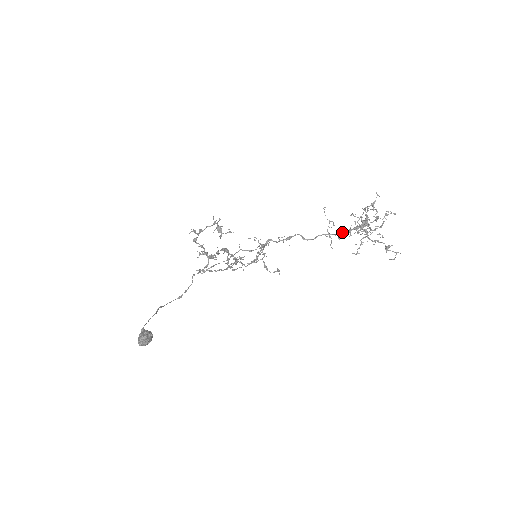
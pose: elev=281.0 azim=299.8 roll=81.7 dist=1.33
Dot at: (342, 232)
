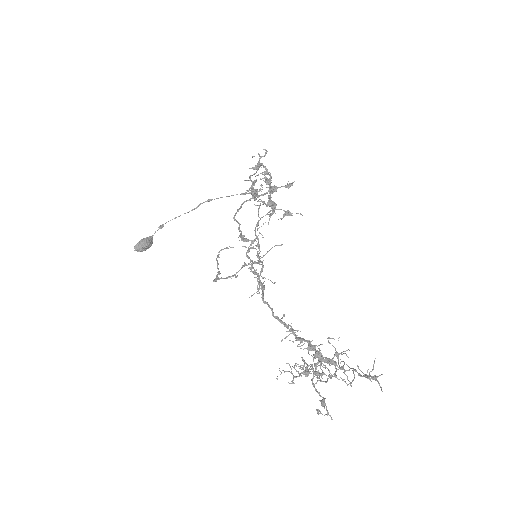
Dot at: occluded
